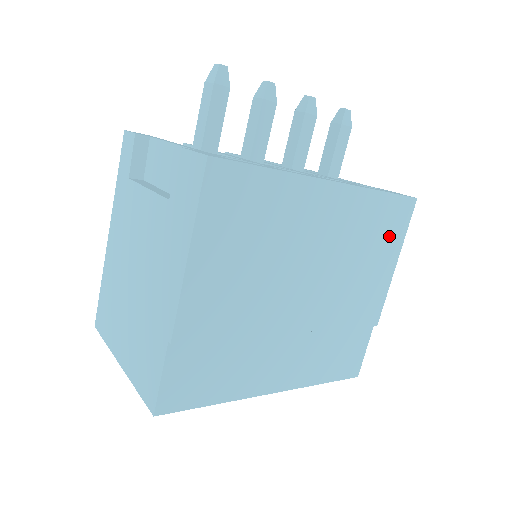
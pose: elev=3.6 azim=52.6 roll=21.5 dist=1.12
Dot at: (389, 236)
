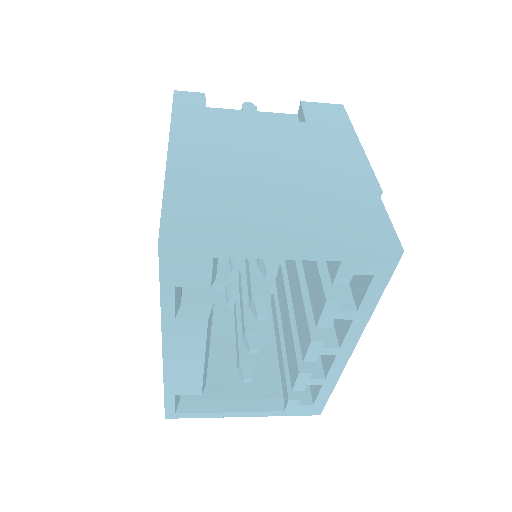
Dot at: occluded
